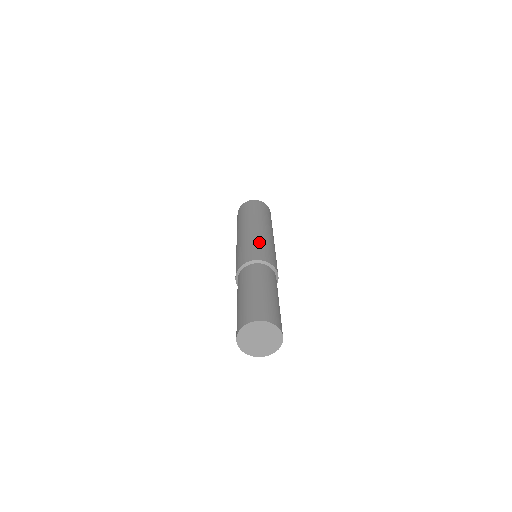
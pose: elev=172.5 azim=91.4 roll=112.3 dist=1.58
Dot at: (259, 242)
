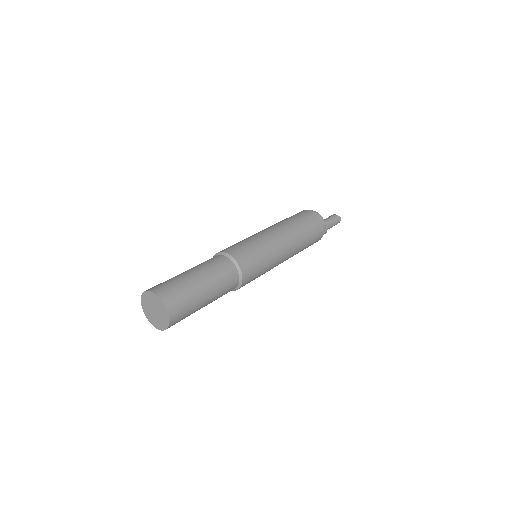
Dot at: occluded
